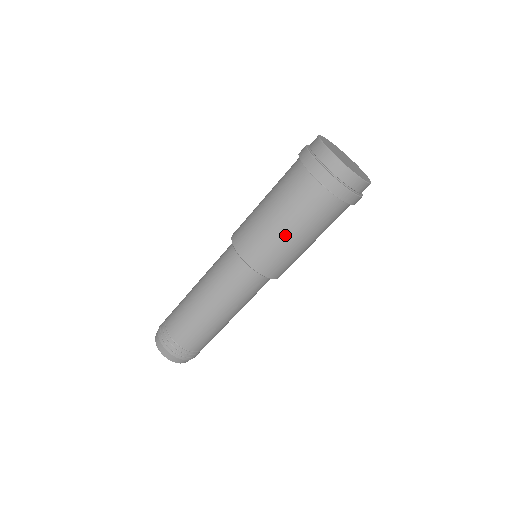
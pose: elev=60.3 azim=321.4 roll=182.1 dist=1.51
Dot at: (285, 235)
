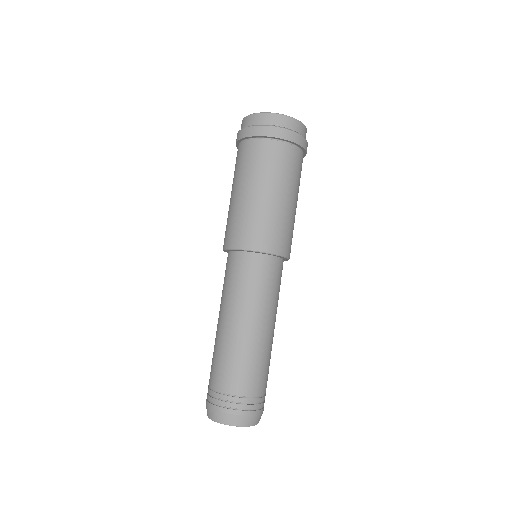
Dot at: (287, 205)
